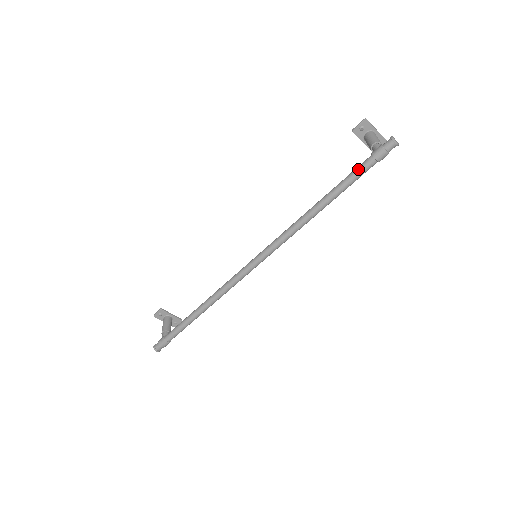
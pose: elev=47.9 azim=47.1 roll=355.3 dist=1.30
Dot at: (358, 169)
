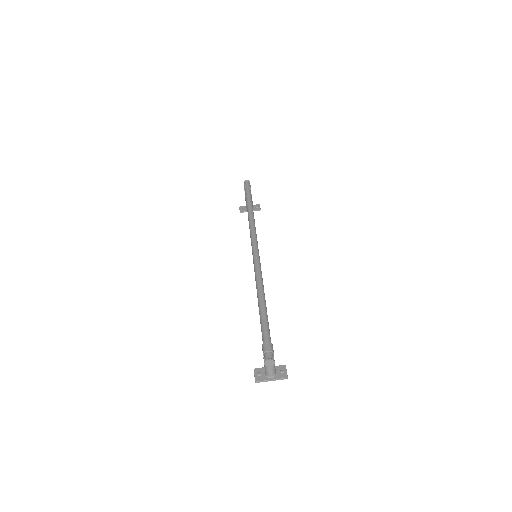
Dot at: (245, 194)
